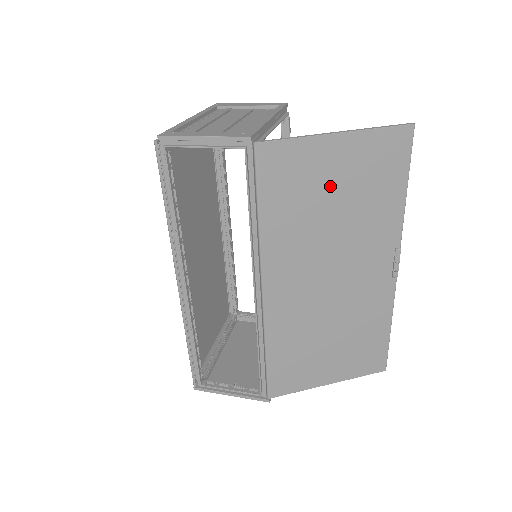
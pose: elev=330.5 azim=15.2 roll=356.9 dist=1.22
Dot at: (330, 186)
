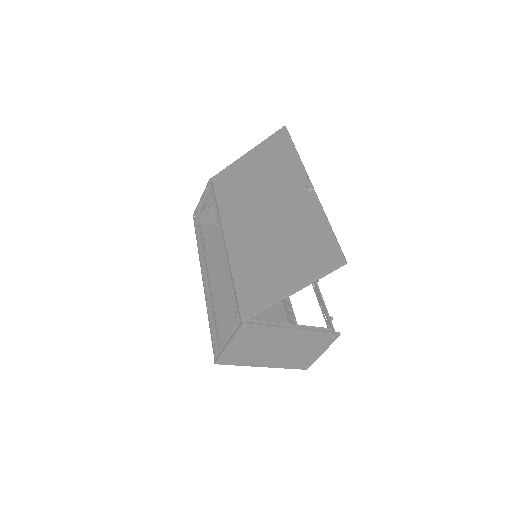
Dot at: (249, 172)
